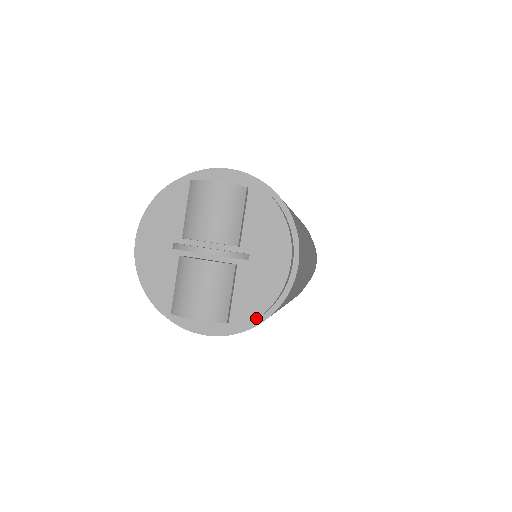
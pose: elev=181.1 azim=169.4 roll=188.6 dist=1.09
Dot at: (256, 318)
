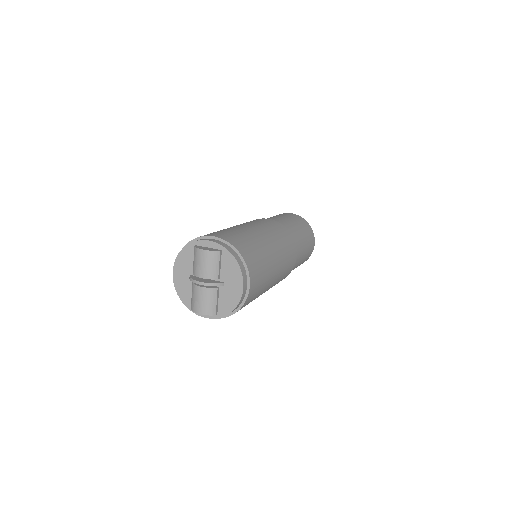
Dot at: (229, 313)
